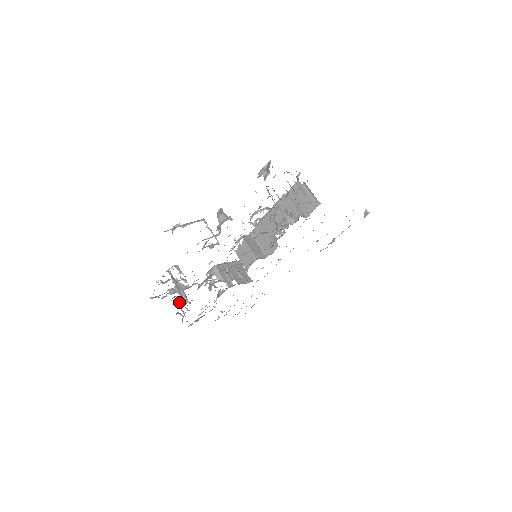
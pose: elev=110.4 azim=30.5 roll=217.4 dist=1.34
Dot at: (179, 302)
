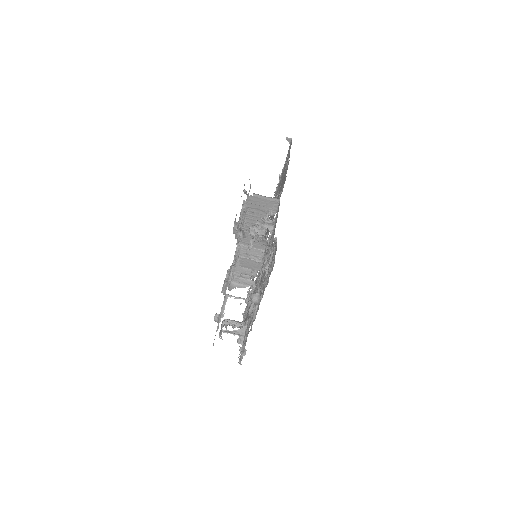
Dot at: occluded
